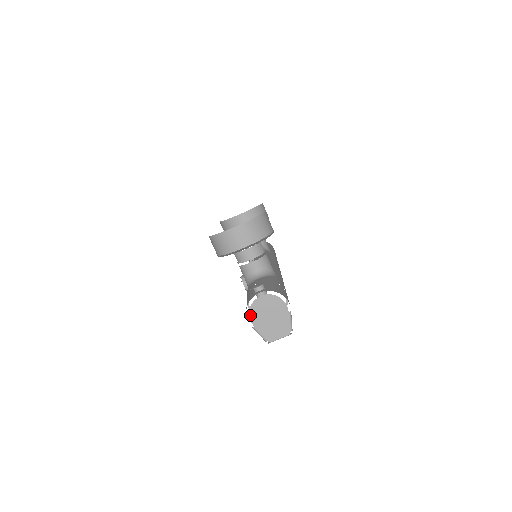
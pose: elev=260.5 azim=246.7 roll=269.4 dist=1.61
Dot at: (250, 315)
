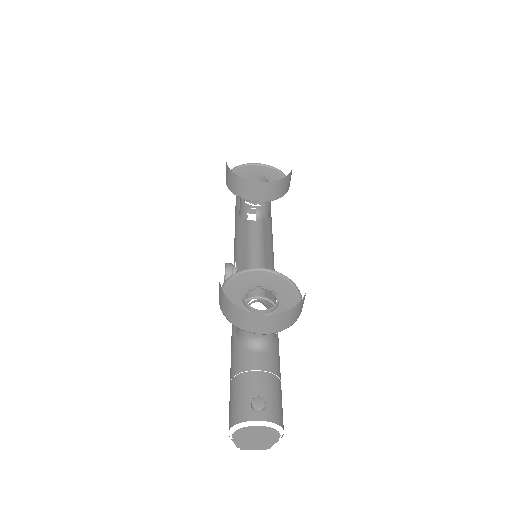
Dot at: (235, 432)
